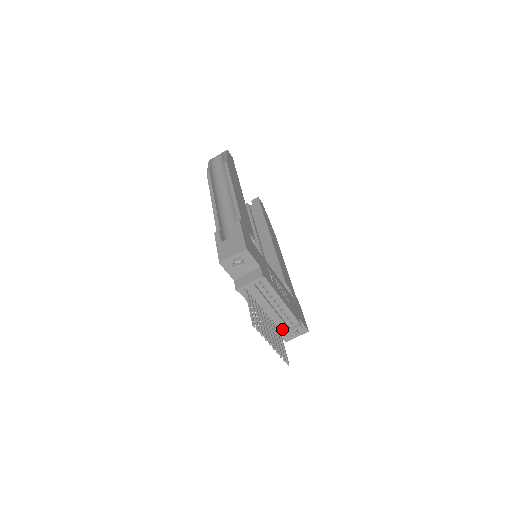
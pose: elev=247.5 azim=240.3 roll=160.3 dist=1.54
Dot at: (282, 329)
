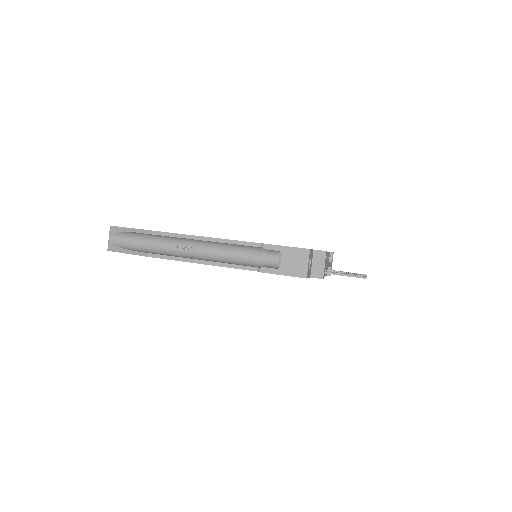
Dot at: (328, 268)
